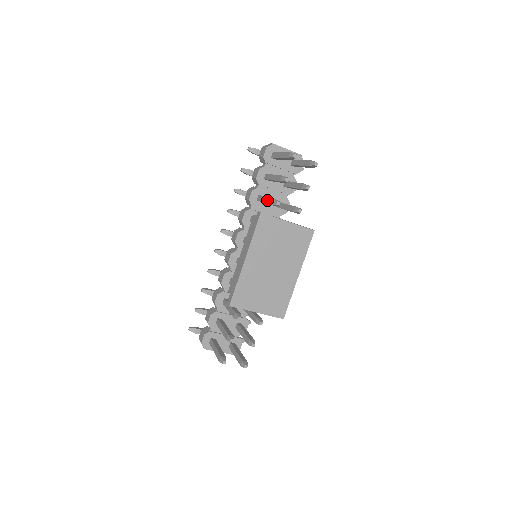
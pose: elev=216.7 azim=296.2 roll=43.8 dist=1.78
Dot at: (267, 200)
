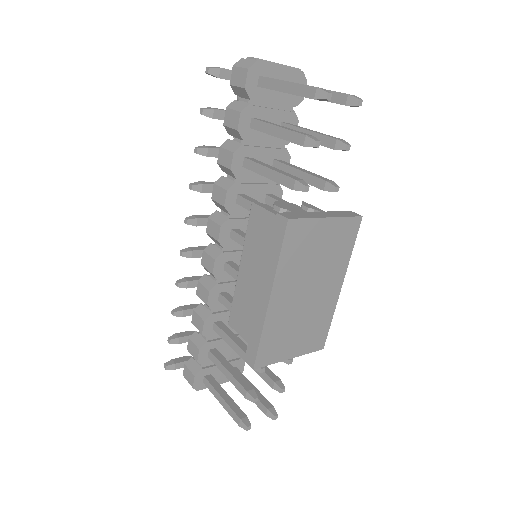
Dot at: (275, 176)
